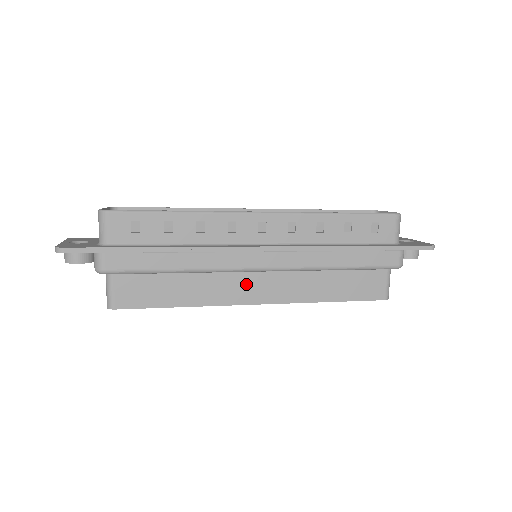
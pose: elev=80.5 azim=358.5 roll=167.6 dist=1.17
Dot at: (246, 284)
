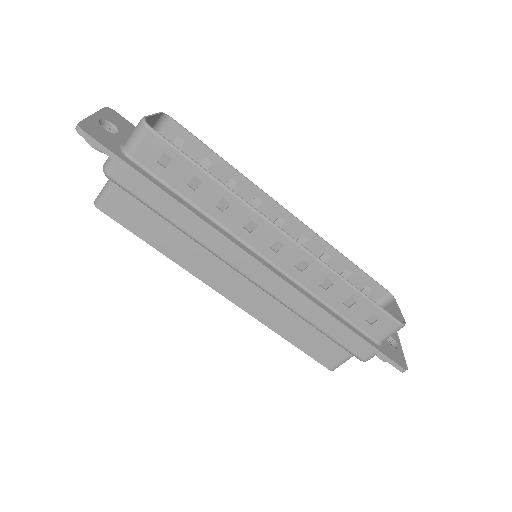
Dot at: (226, 275)
